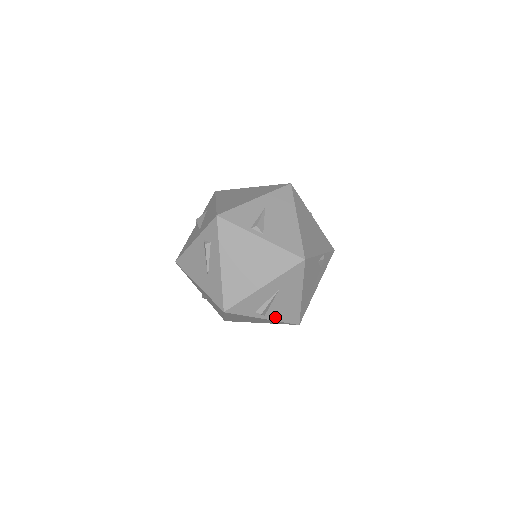
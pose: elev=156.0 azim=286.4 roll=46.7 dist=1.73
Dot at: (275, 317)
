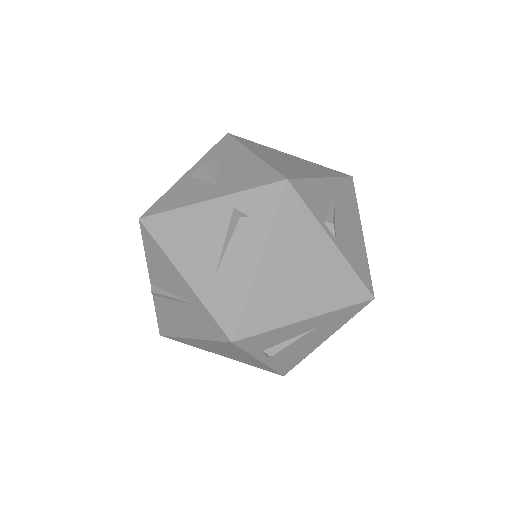
Dot at: (274, 362)
